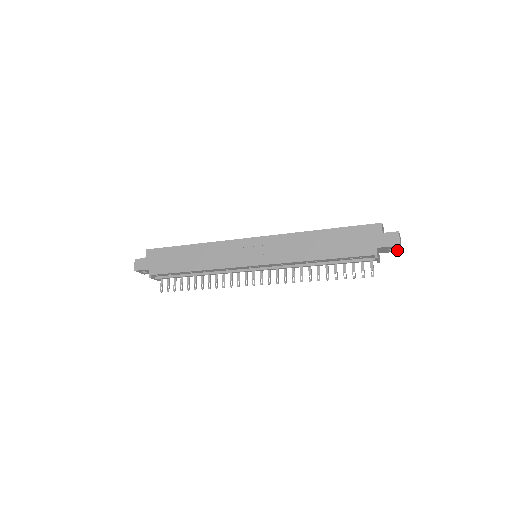
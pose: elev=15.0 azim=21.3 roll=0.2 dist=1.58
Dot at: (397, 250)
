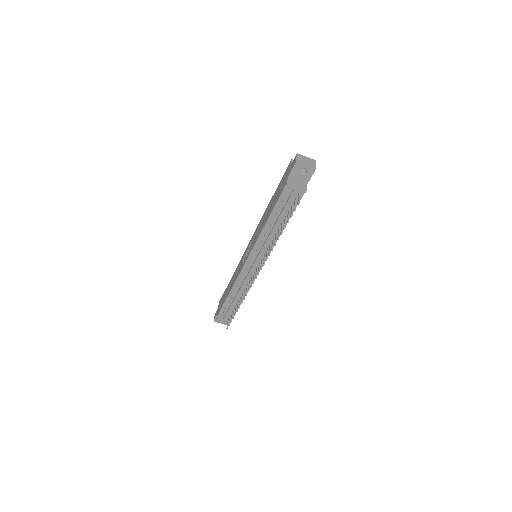
Dot at: (310, 170)
